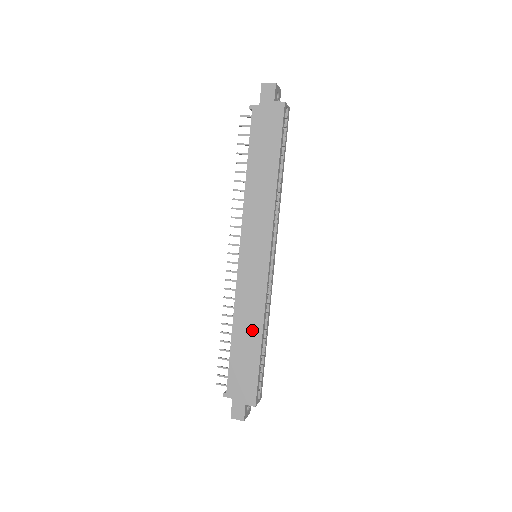
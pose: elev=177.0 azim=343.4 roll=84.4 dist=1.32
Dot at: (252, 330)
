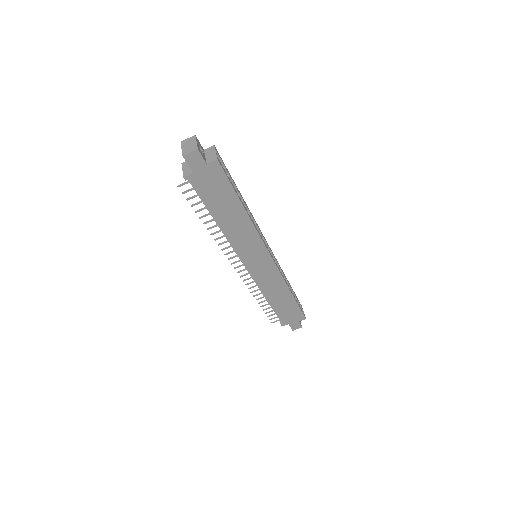
Dot at: (282, 294)
